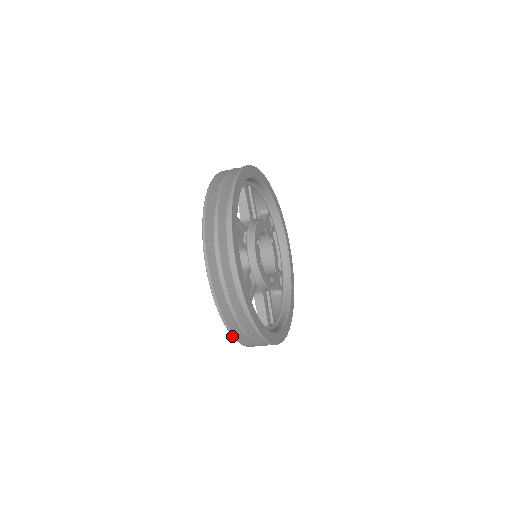
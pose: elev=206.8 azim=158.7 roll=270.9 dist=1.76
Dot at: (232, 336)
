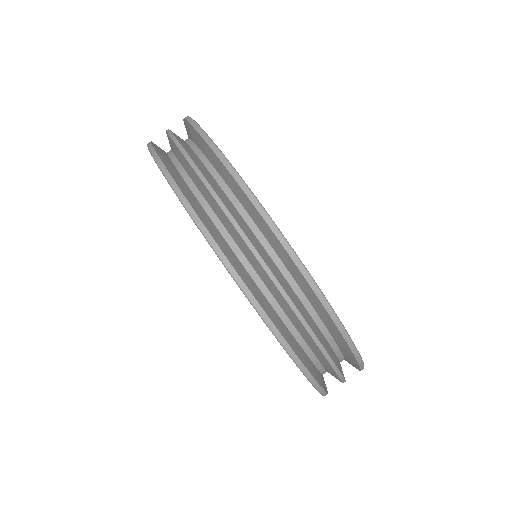
Dot at: occluded
